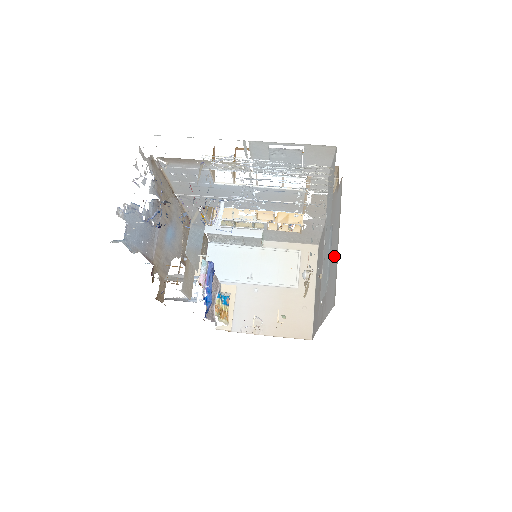
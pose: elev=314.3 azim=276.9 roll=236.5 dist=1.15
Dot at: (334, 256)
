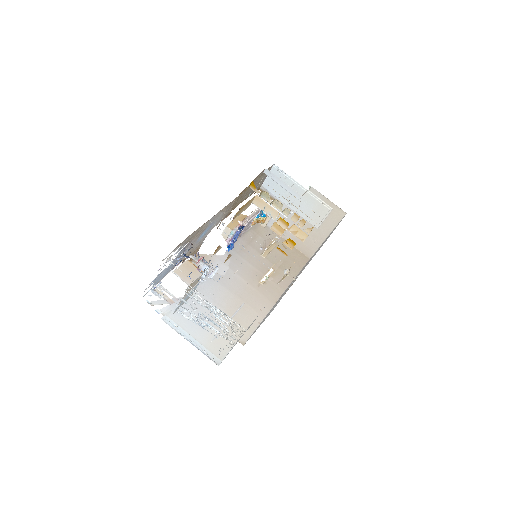
Dot at: occluded
